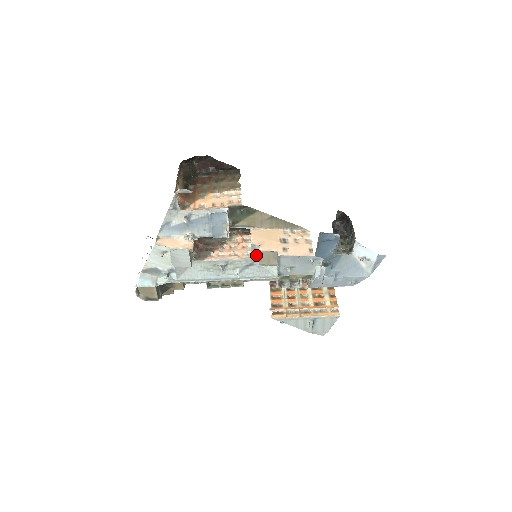
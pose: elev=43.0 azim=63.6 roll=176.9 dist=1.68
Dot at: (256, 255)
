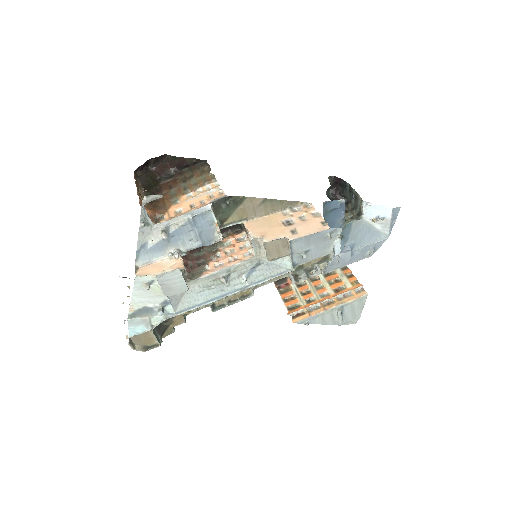
Dot at: (260, 251)
